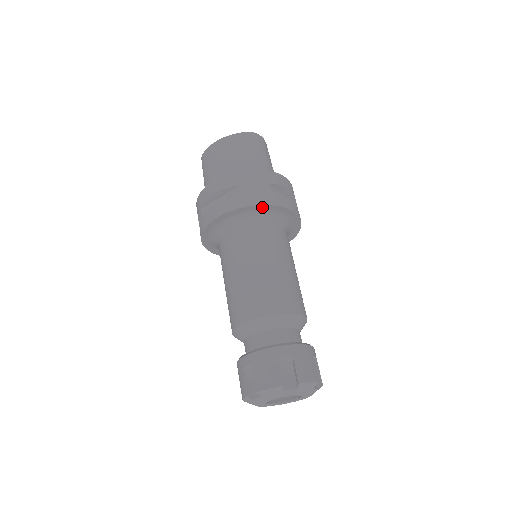
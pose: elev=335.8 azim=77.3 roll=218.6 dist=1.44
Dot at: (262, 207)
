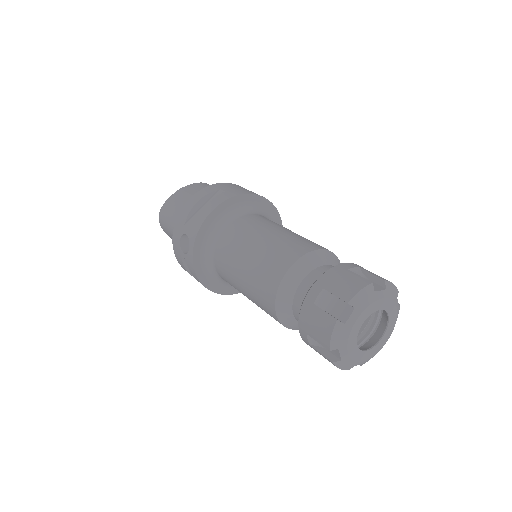
Dot at: (251, 198)
